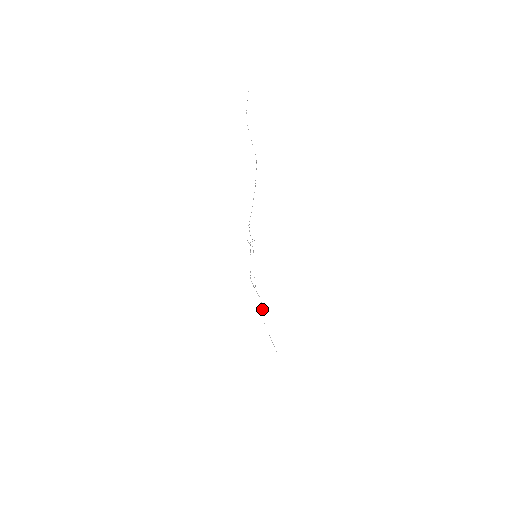
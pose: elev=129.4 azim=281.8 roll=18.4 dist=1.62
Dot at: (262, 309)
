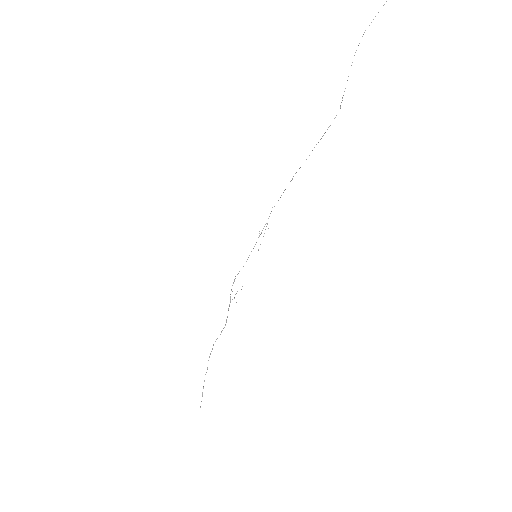
Dot at: (220, 334)
